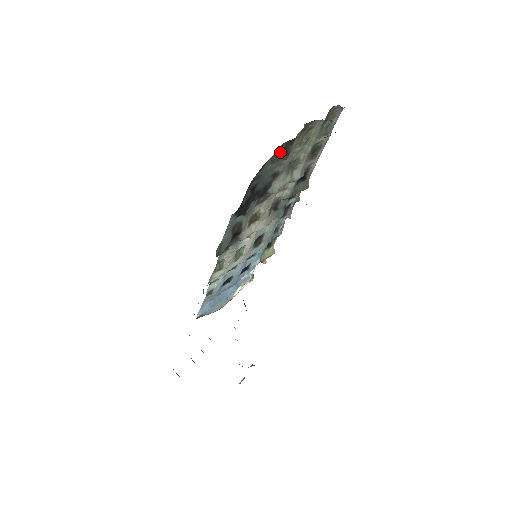
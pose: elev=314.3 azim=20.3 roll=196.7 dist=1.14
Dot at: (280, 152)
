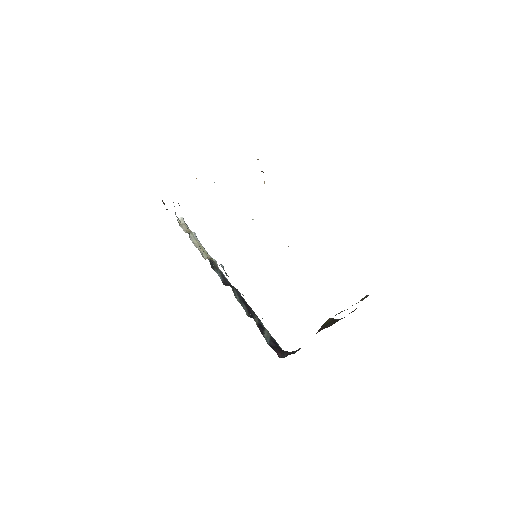
Dot at: occluded
